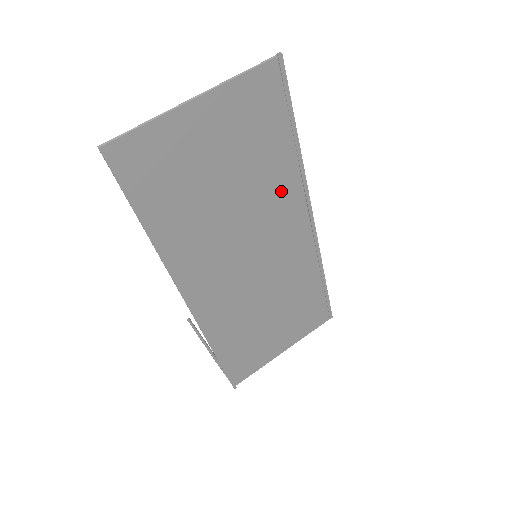
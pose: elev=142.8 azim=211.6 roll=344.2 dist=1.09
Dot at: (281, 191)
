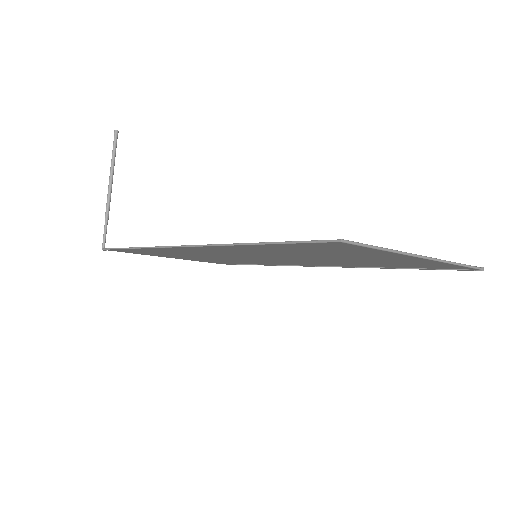
Dot at: (334, 263)
